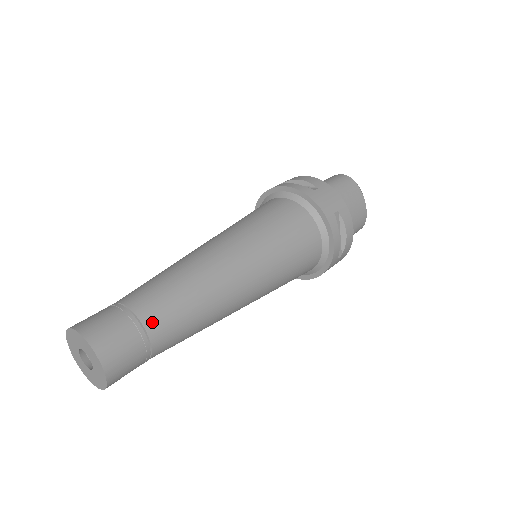
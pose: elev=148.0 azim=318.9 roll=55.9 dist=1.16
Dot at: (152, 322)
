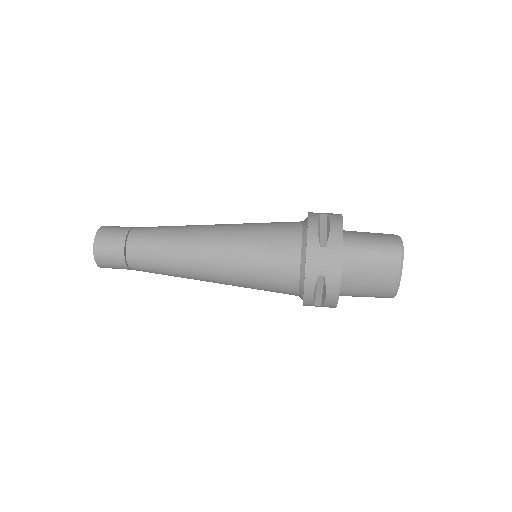
Dot at: (132, 256)
